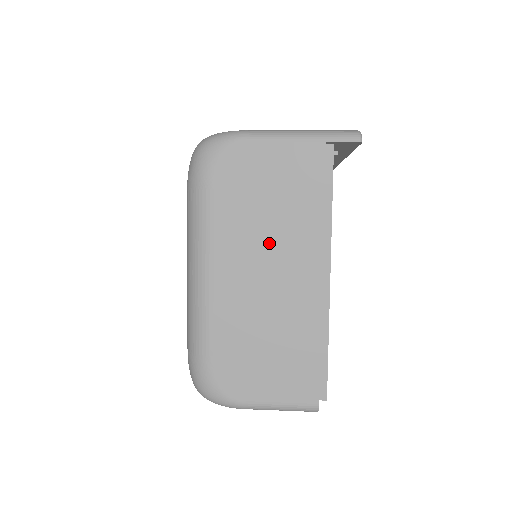
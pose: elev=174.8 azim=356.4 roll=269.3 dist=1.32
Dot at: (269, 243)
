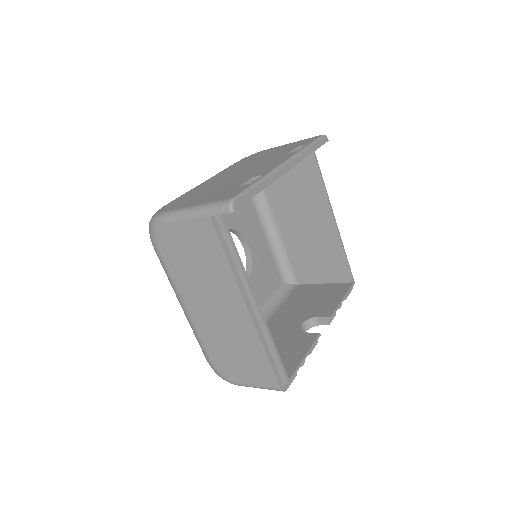
Dot at: (208, 289)
